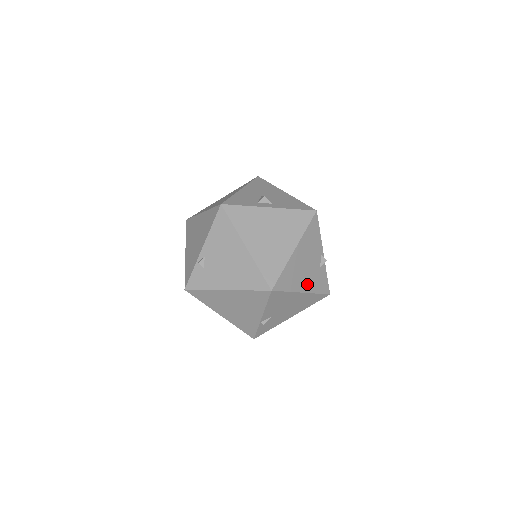
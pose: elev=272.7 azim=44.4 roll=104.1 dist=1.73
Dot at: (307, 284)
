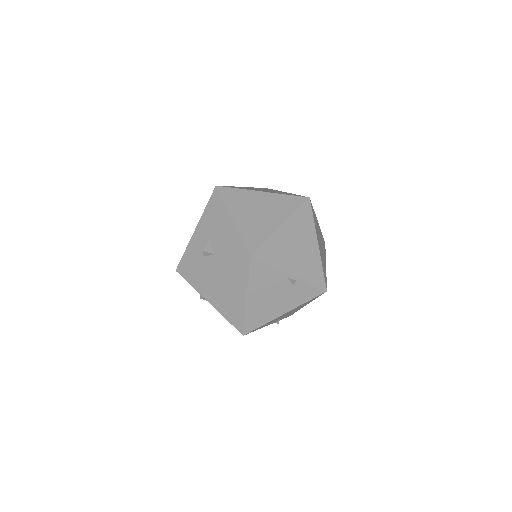
Dot at: (285, 306)
